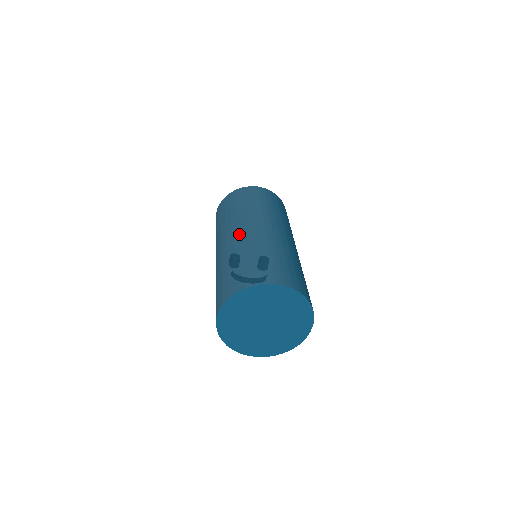
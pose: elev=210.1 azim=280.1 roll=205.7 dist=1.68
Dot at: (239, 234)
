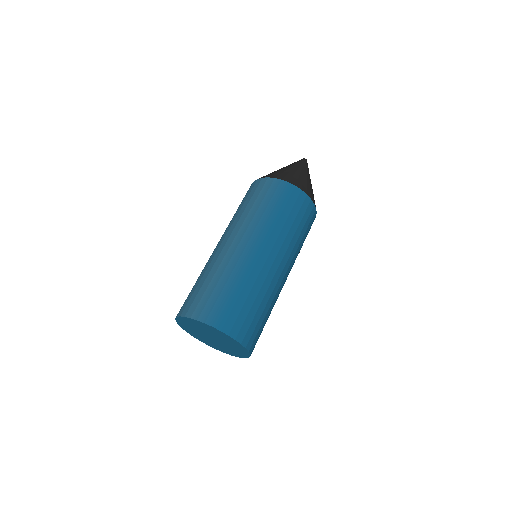
Dot at: (215, 249)
